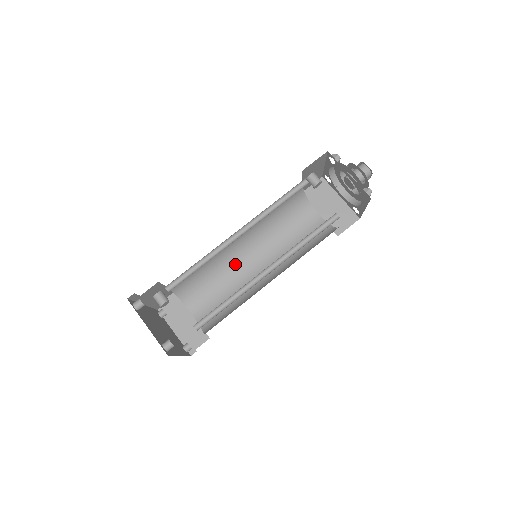
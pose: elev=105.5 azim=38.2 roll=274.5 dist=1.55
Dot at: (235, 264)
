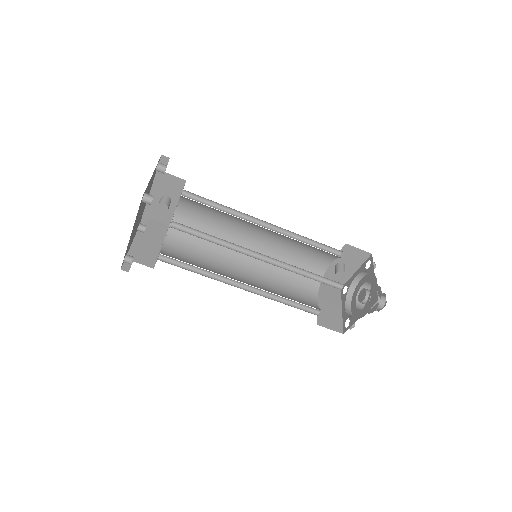
Dot at: (230, 256)
